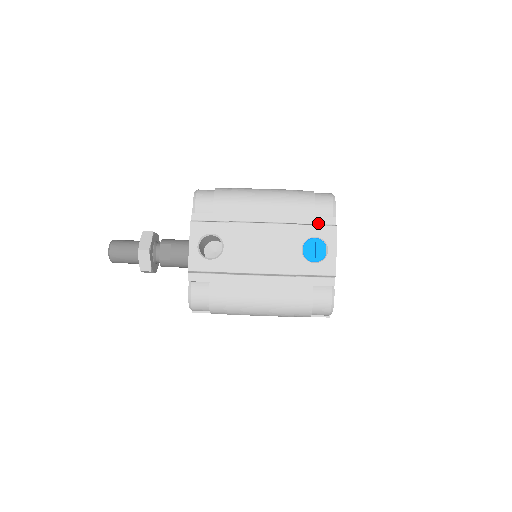
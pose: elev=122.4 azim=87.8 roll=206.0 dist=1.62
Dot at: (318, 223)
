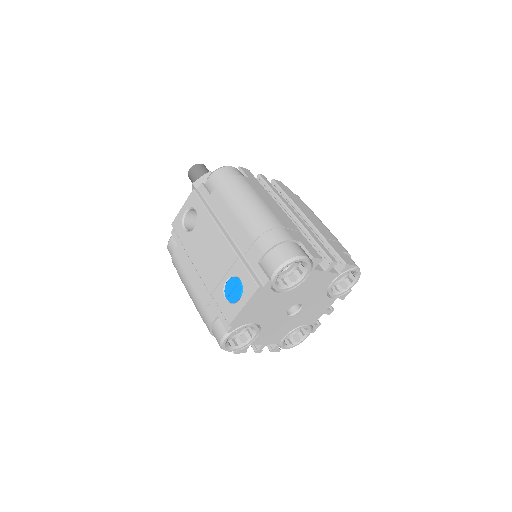
Dot at: (255, 271)
